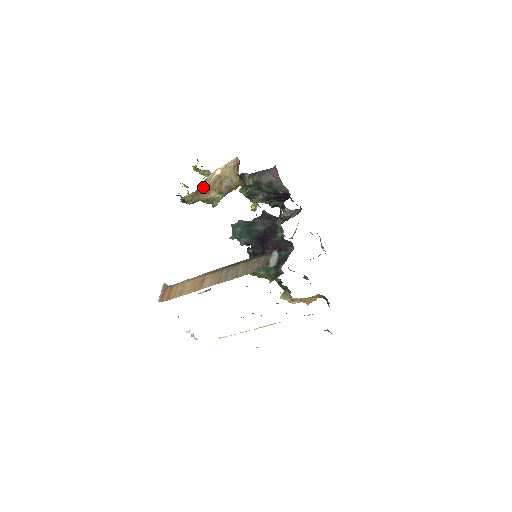
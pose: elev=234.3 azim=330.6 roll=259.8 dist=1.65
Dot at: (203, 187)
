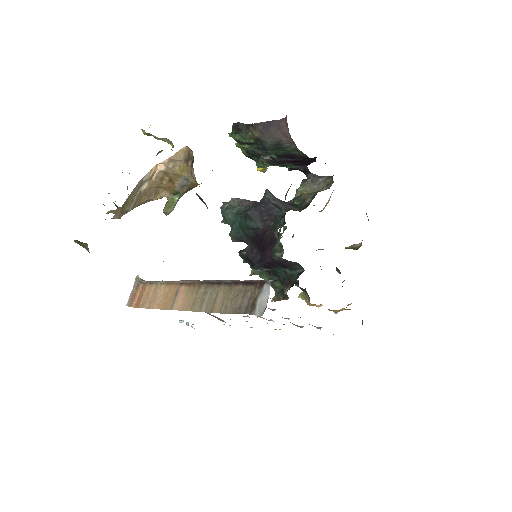
Dot at: (142, 189)
